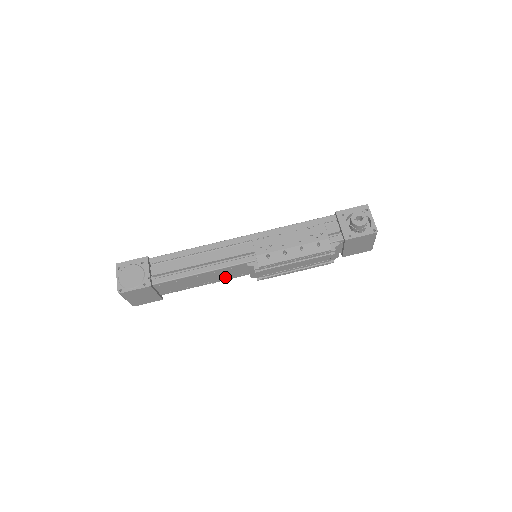
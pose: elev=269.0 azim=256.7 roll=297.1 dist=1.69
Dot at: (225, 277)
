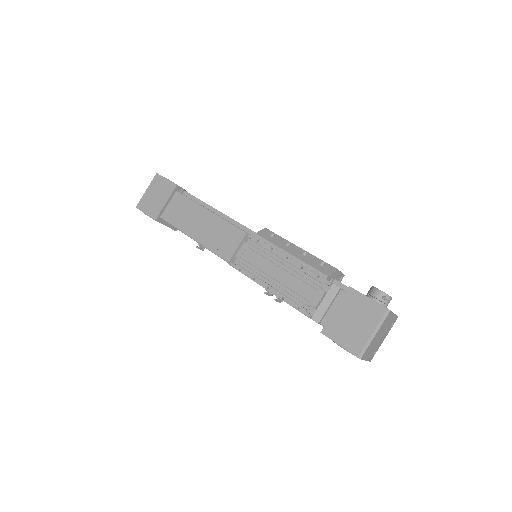
Dot at: (214, 244)
